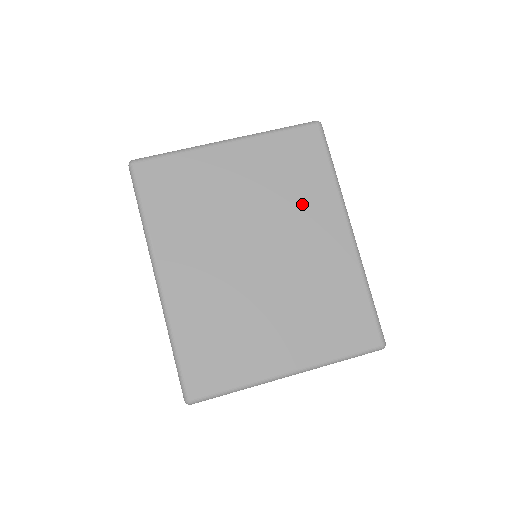
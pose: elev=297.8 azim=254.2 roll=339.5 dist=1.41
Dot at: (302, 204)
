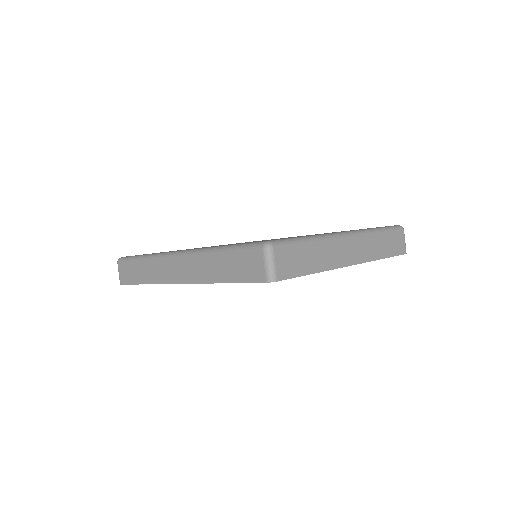
Dot at: occluded
